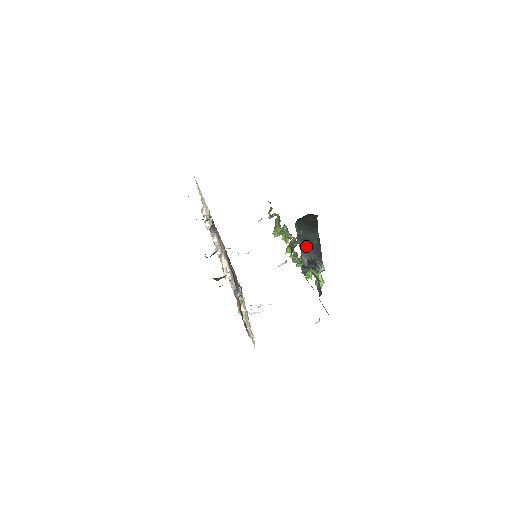
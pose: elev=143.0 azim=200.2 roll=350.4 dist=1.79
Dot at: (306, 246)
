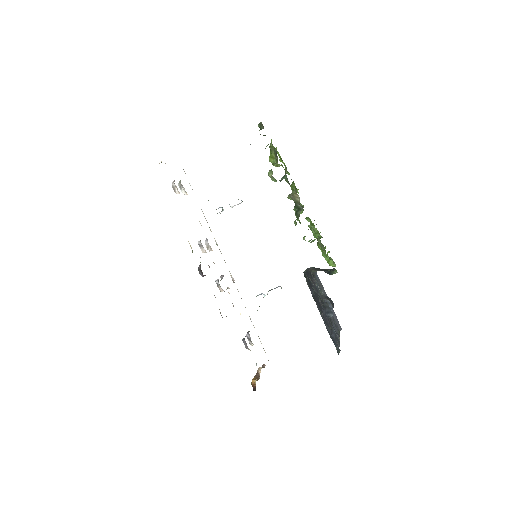
Dot at: (316, 268)
